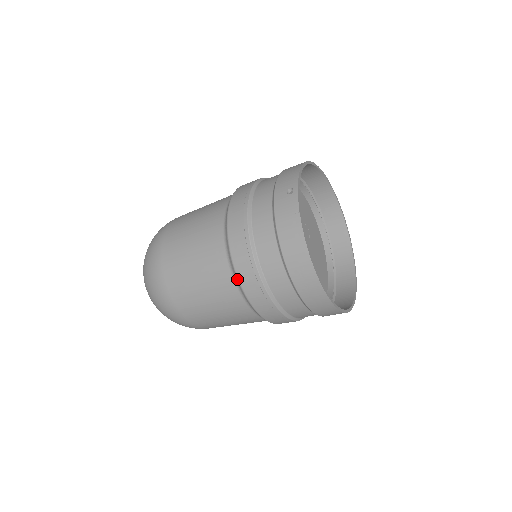
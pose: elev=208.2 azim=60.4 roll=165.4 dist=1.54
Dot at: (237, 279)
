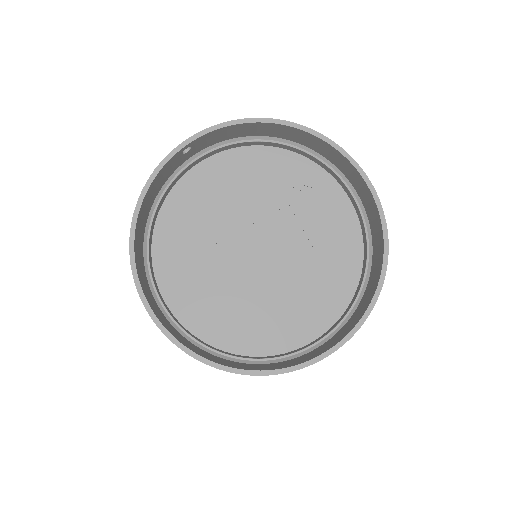
Dot at: occluded
